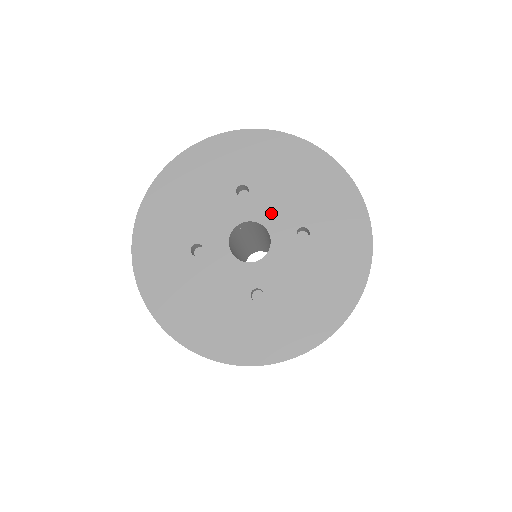
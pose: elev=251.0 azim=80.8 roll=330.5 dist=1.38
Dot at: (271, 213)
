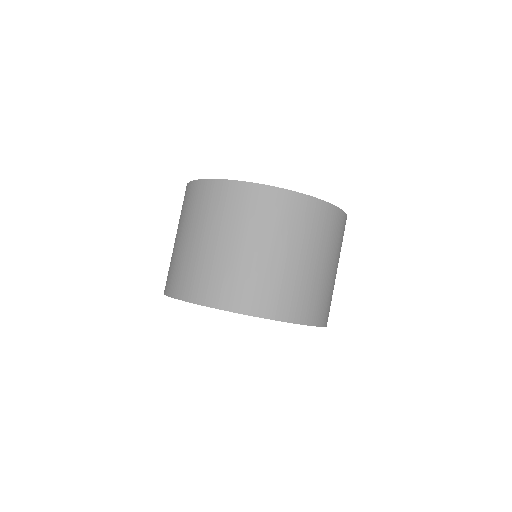
Dot at: occluded
